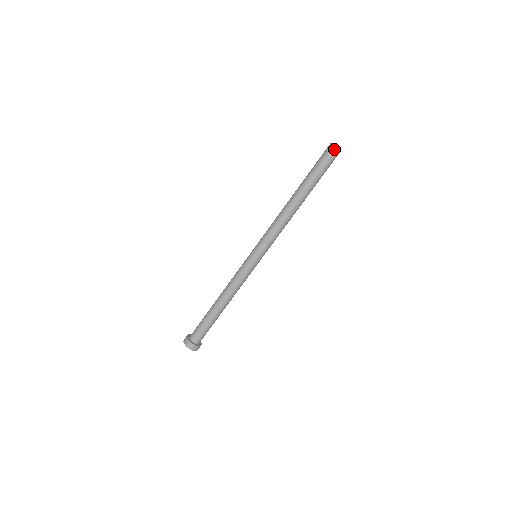
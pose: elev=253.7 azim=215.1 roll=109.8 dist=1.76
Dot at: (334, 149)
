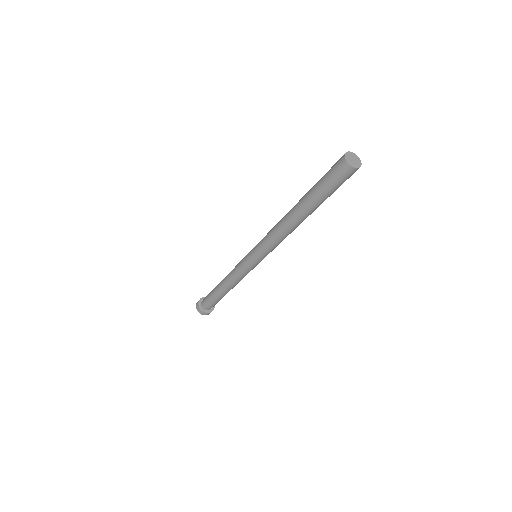
Dot at: (344, 165)
